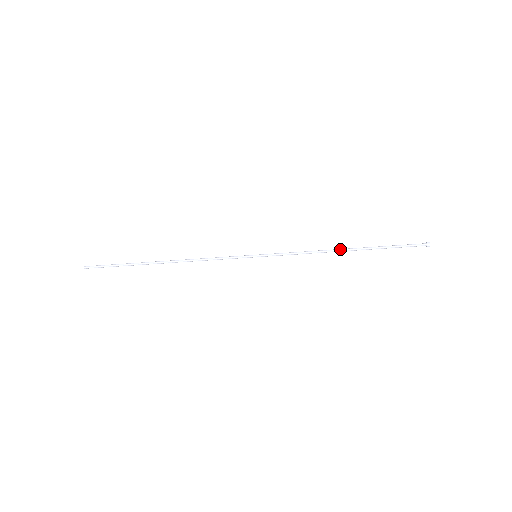
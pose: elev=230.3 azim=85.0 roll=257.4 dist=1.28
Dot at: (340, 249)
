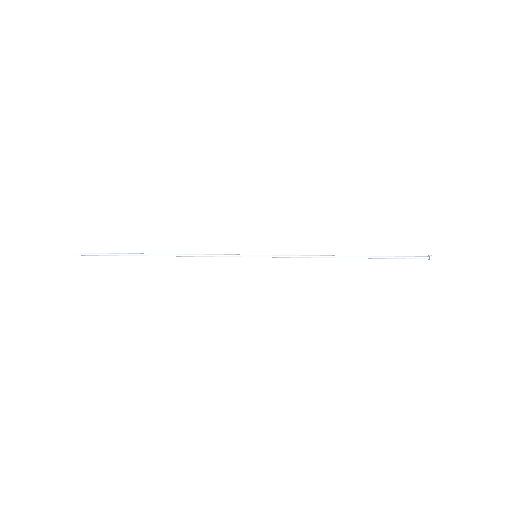
Dot at: (342, 256)
